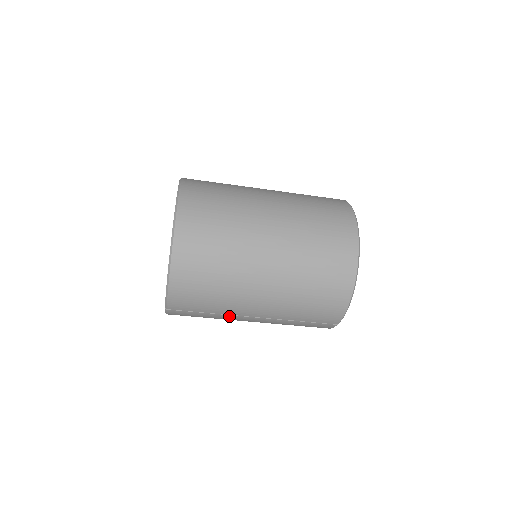
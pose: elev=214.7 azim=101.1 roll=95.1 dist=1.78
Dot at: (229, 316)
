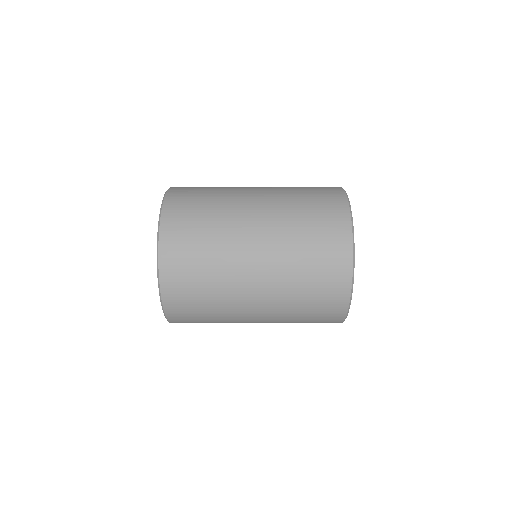
Dot at: (231, 322)
